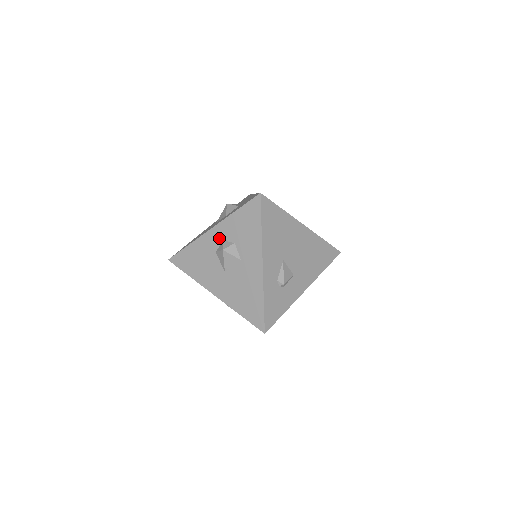
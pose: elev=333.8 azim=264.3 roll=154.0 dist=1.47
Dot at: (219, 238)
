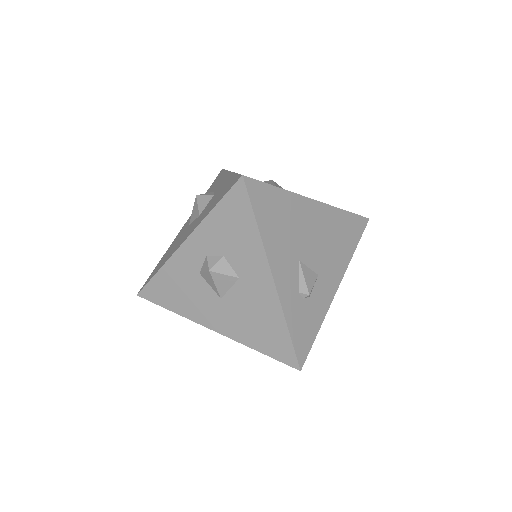
Dot at: (199, 253)
